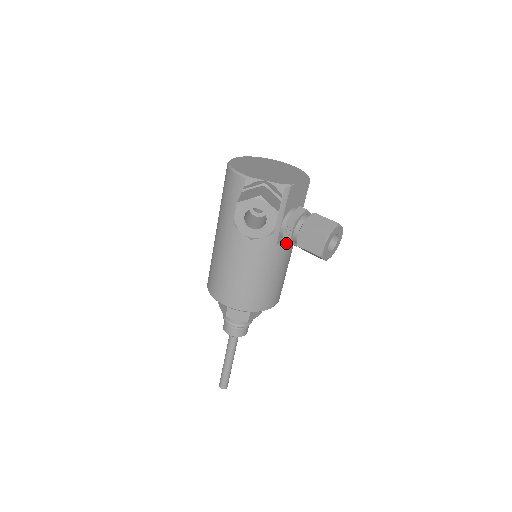
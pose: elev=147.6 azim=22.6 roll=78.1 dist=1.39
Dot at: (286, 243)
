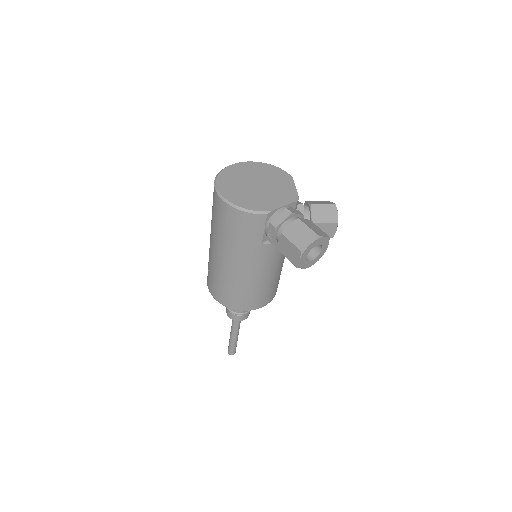
Dot at: occluded
